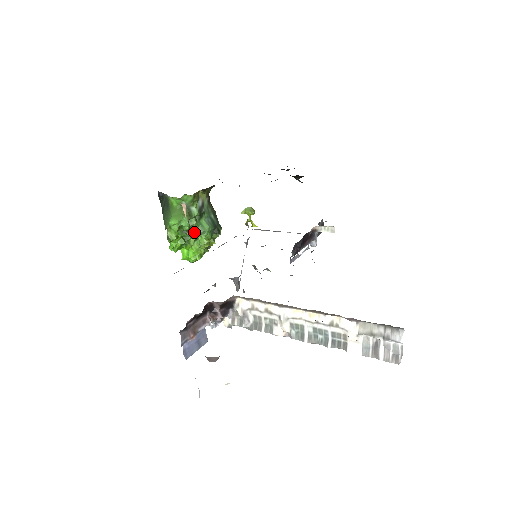
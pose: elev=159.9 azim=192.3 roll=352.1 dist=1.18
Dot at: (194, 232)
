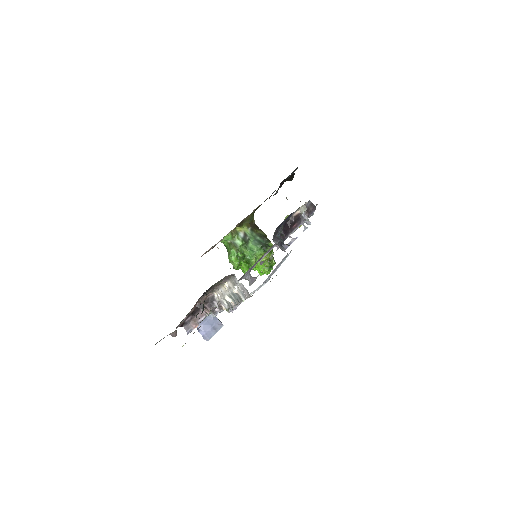
Dot at: (250, 255)
